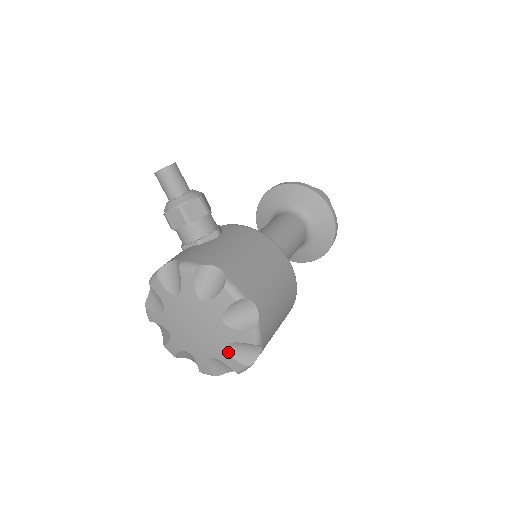
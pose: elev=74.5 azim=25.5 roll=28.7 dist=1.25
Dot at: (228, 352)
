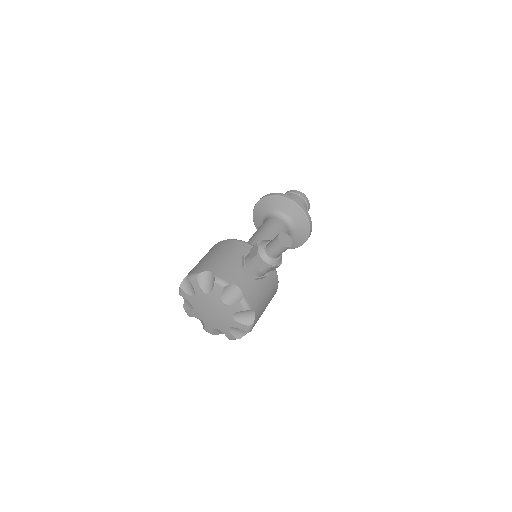
Dot at: (214, 329)
